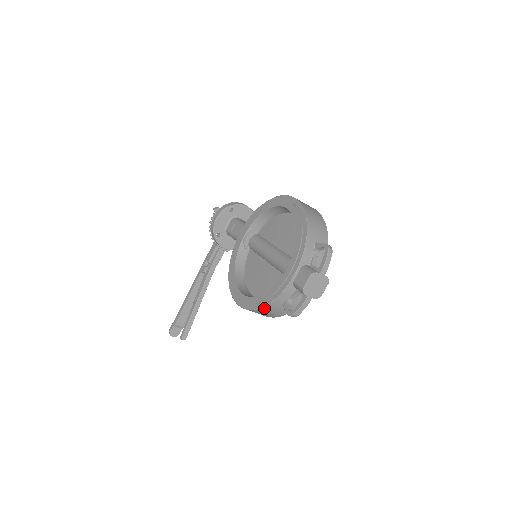
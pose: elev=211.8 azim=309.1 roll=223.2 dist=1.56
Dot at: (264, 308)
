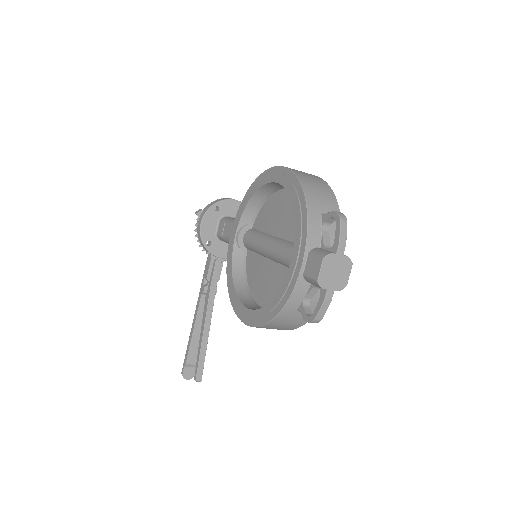
Dot at: (275, 320)
